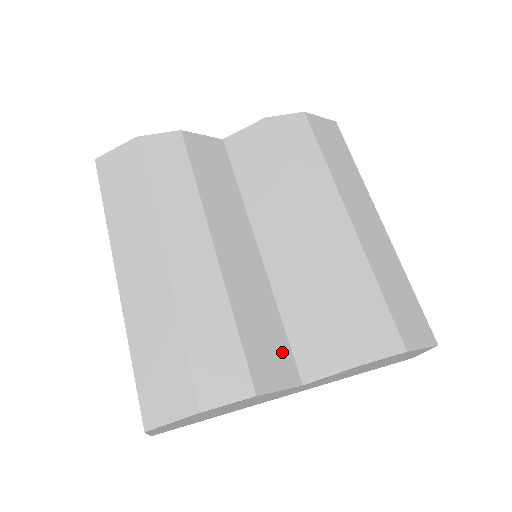
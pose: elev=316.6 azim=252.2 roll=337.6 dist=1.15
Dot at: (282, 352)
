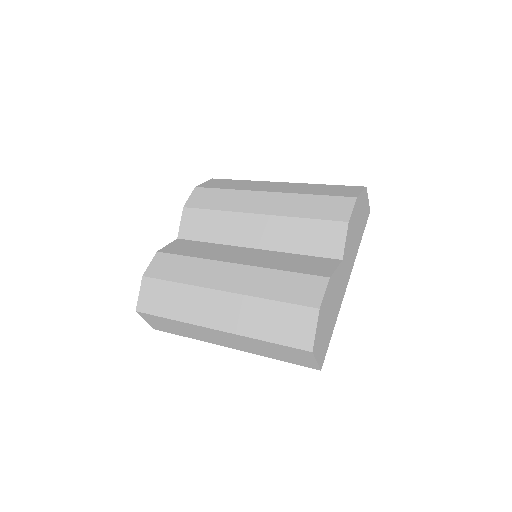
Dot at: (317, 261)
